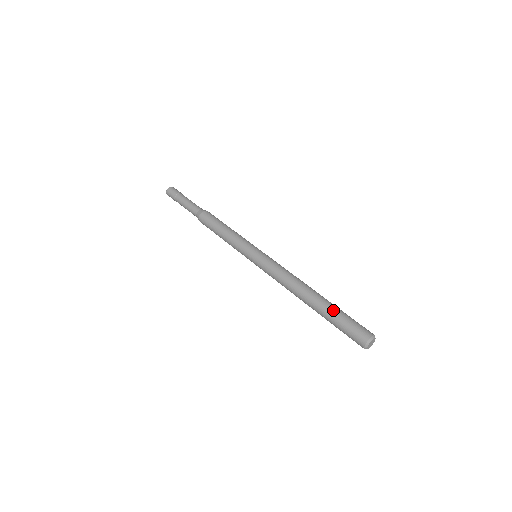
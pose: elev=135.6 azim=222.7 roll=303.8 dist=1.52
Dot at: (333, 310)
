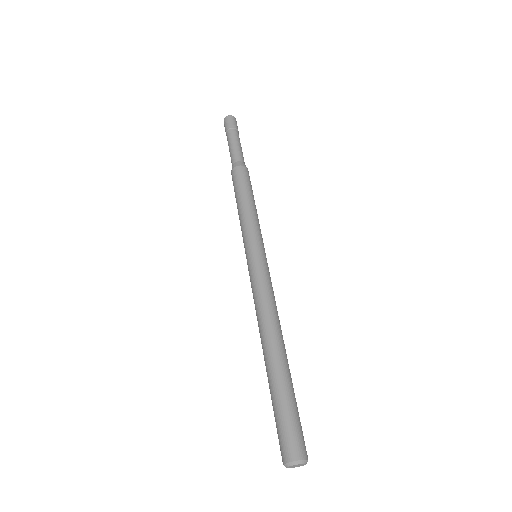
Dot at: (290, 388)
